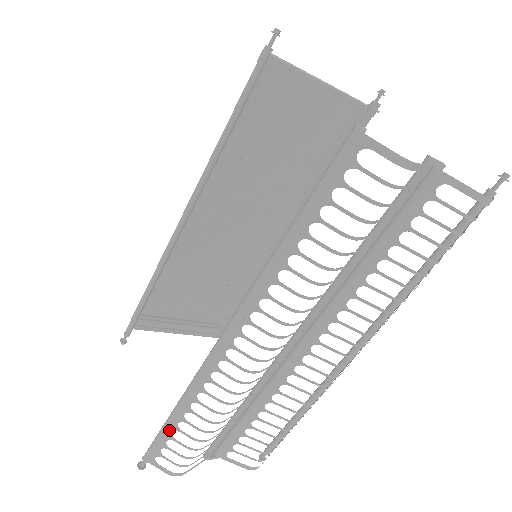
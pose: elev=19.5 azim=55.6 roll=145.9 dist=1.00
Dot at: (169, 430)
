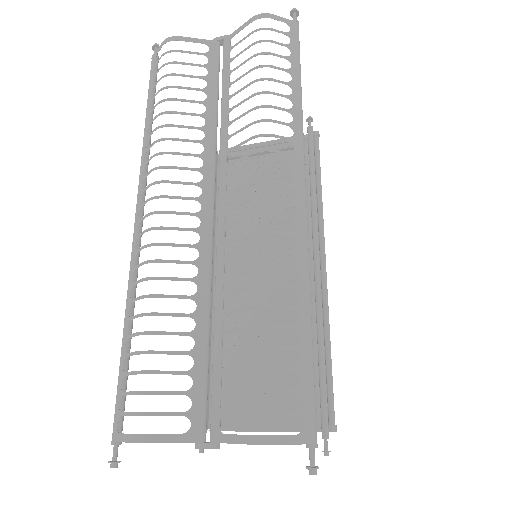
Dot at: (121, 366)
